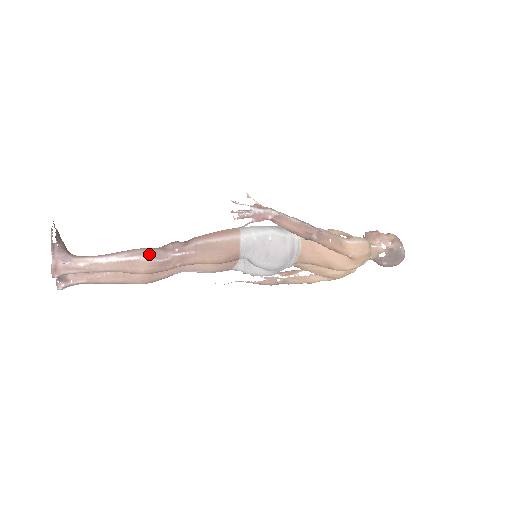
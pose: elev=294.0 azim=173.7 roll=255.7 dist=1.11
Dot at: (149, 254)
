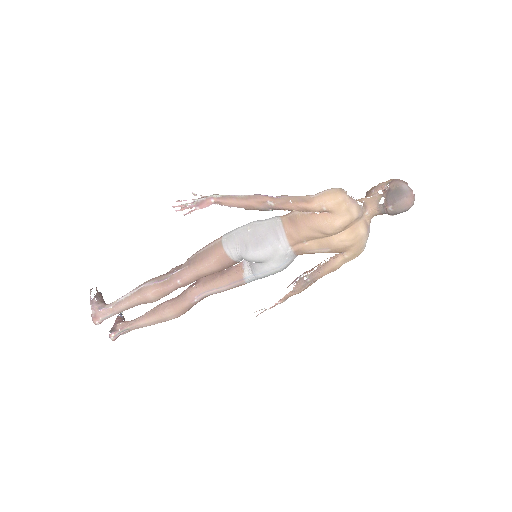
Dot at: (152, 280)
